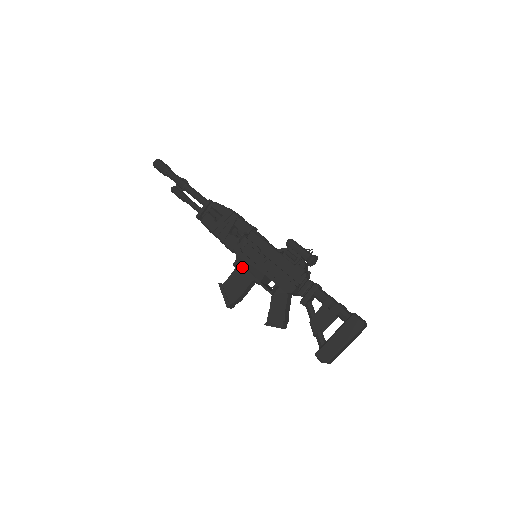
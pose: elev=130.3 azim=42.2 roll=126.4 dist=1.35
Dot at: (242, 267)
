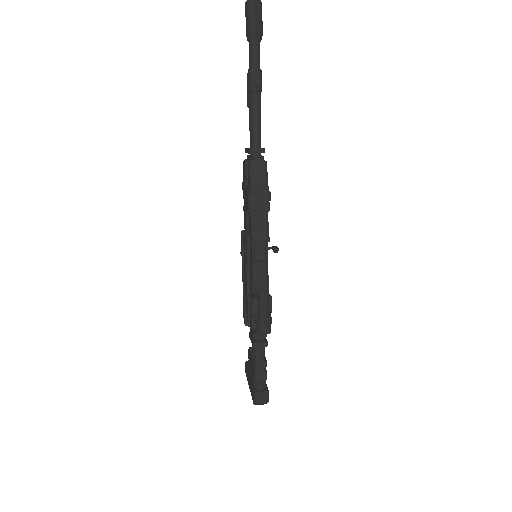
Dot at: occluded
